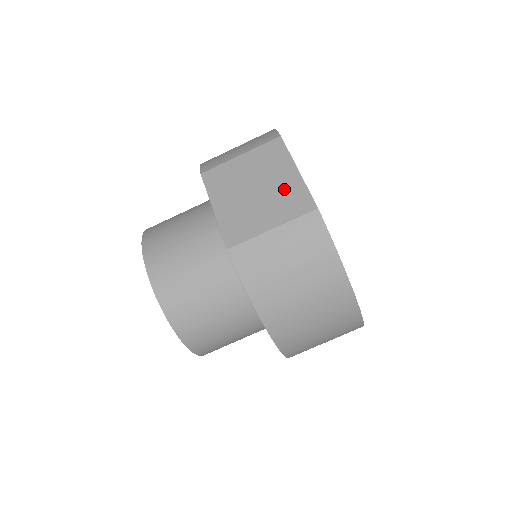
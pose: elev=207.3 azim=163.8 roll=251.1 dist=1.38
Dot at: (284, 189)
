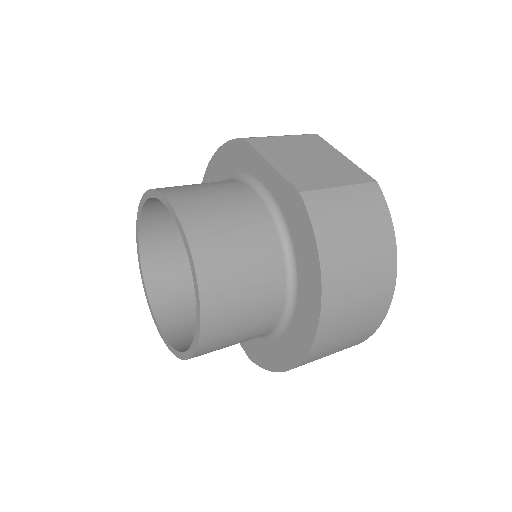
Dot at: (338, 164)
